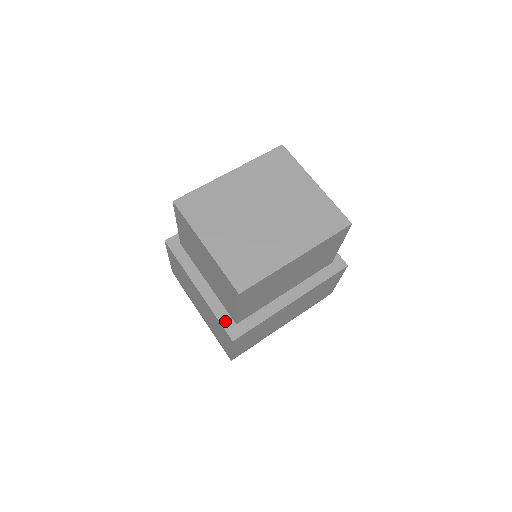
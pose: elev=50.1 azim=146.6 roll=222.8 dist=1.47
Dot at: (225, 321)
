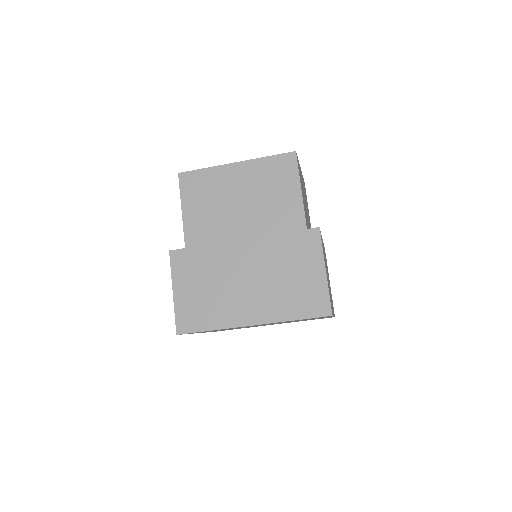
Dot at: occluded
